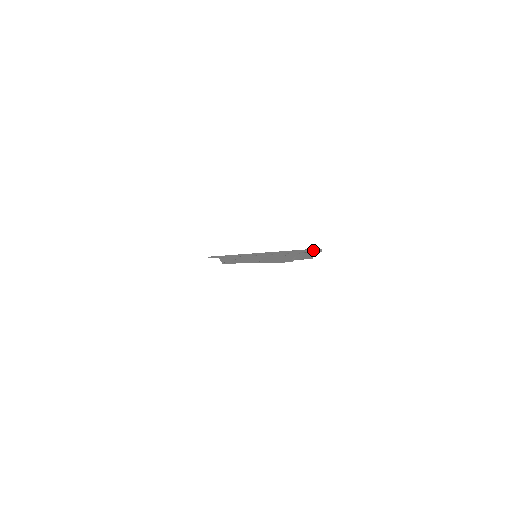
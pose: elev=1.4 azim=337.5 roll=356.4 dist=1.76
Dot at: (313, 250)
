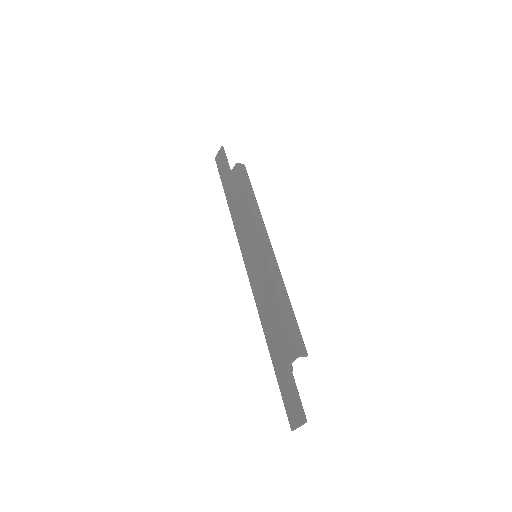
Dot at: (298, 427)
